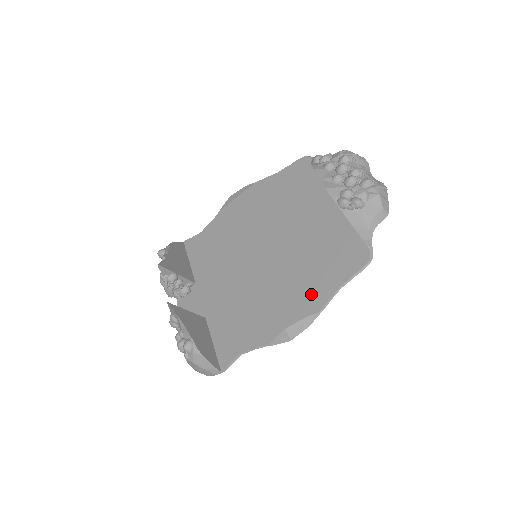
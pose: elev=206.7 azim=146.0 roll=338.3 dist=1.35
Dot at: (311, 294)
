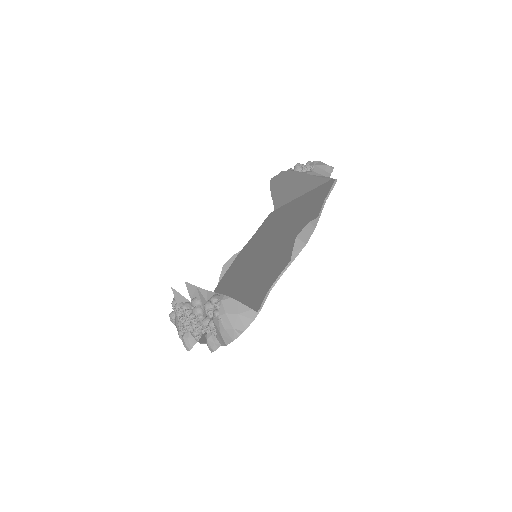
Dot at: (307, 221)
